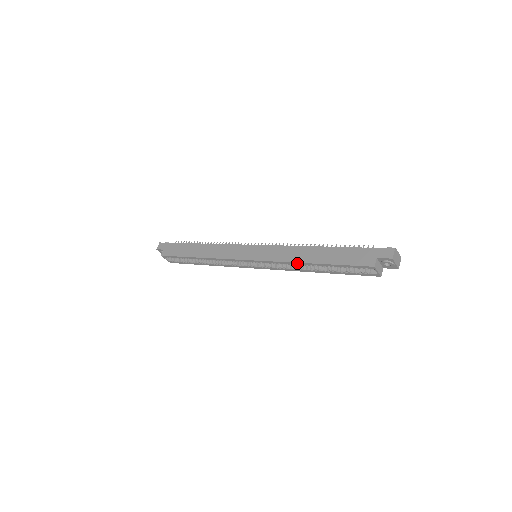
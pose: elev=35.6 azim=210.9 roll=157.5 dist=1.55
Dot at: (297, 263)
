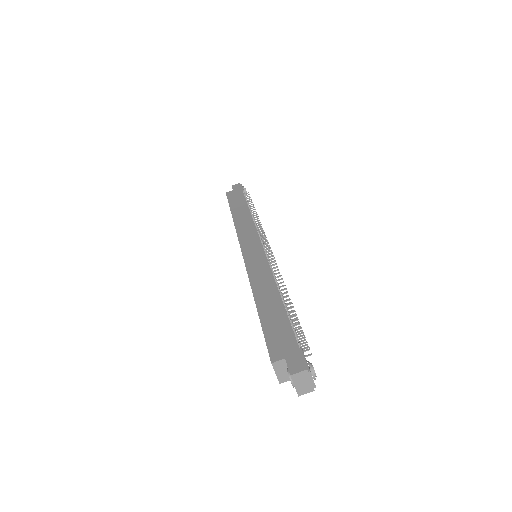
Dot at: (252, 291)
